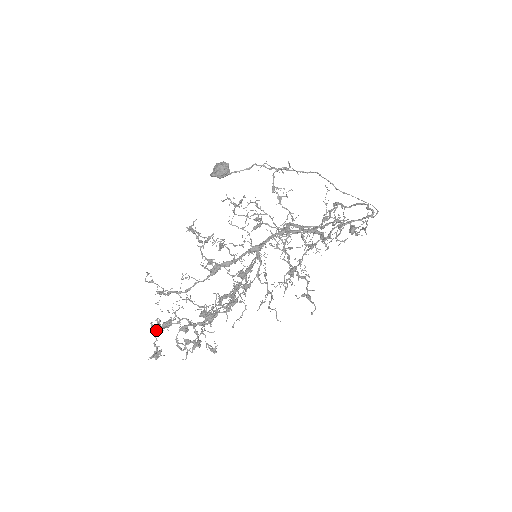
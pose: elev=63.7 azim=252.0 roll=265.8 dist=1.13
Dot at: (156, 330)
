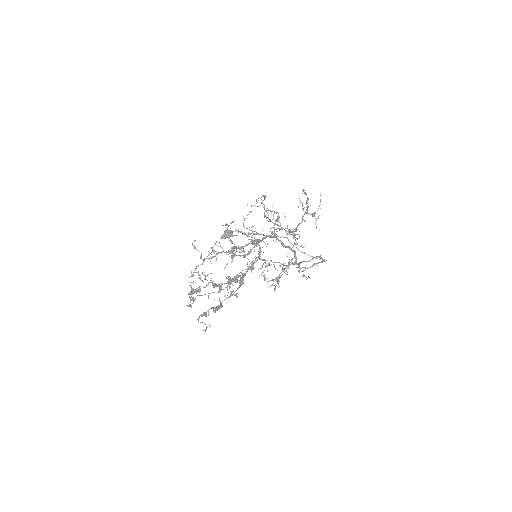
Dot at: (191, 291)
